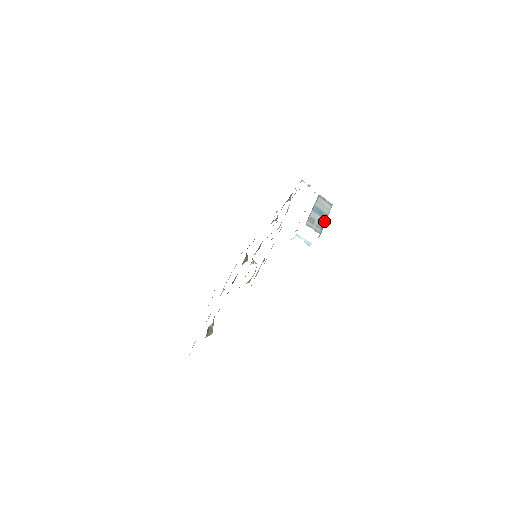
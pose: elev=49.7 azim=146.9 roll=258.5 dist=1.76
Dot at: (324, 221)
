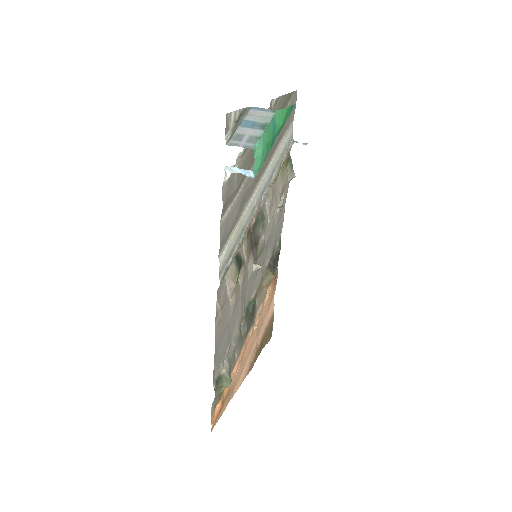
Dot at: (260, 132)
